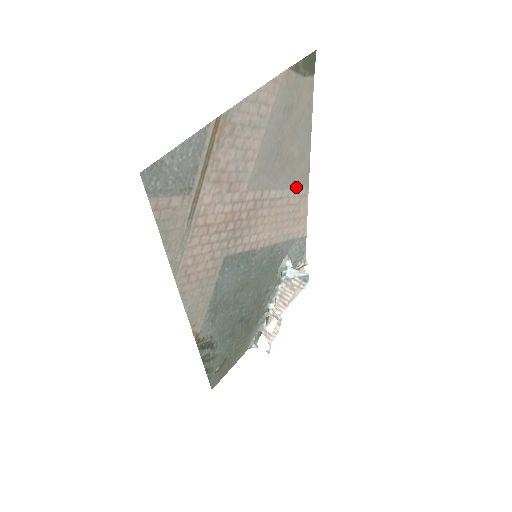
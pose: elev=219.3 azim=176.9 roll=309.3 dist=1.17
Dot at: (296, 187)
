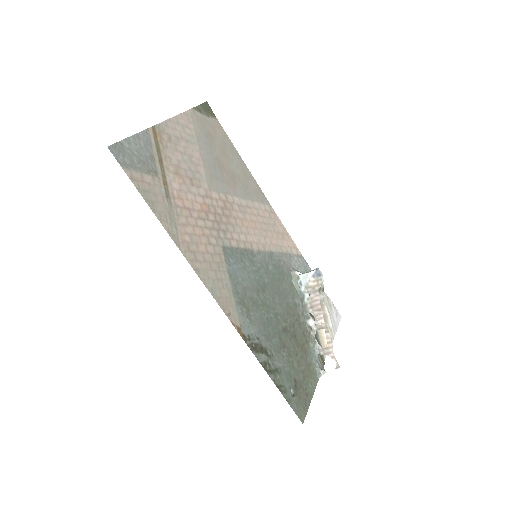
Dot at: (258, 202)
